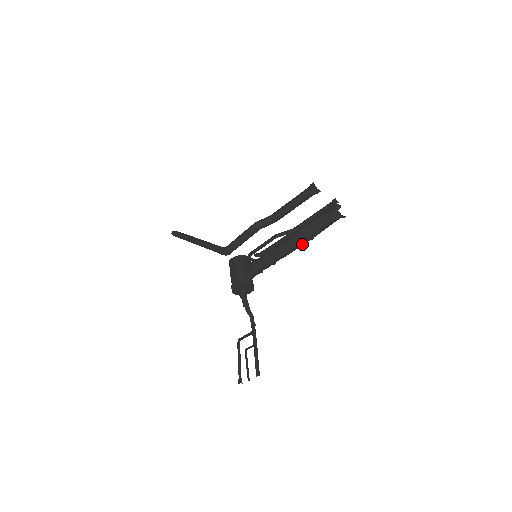
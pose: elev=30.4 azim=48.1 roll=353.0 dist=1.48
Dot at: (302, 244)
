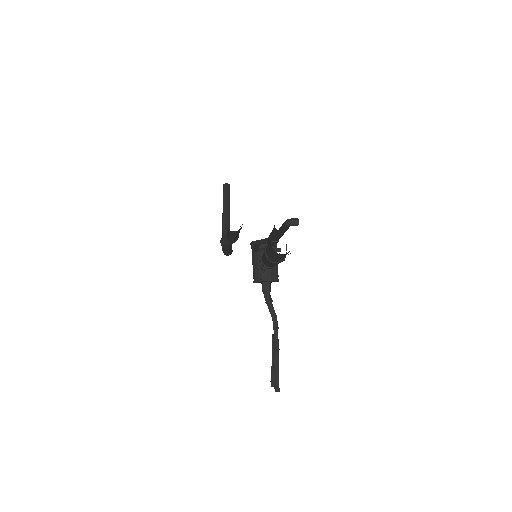
Dot at: occluded
